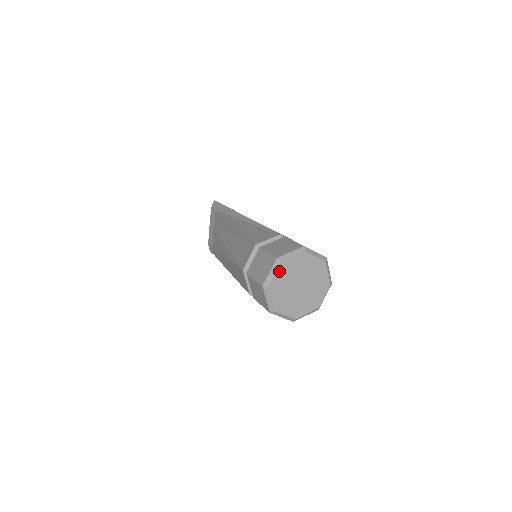
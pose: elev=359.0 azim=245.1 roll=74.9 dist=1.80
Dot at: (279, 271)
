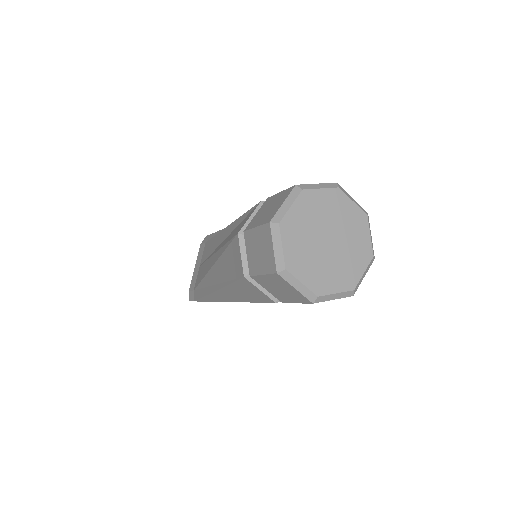
Dot at: (298, 203)
